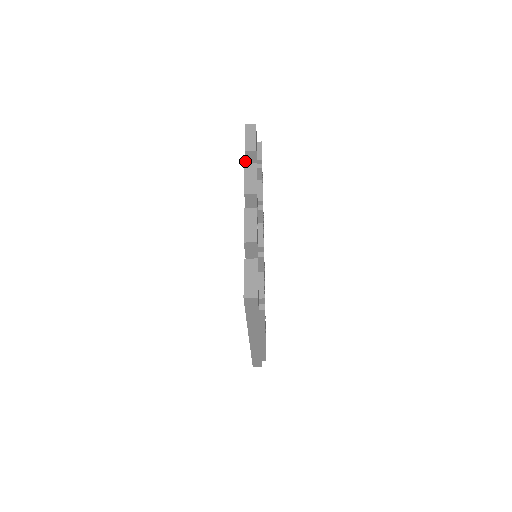
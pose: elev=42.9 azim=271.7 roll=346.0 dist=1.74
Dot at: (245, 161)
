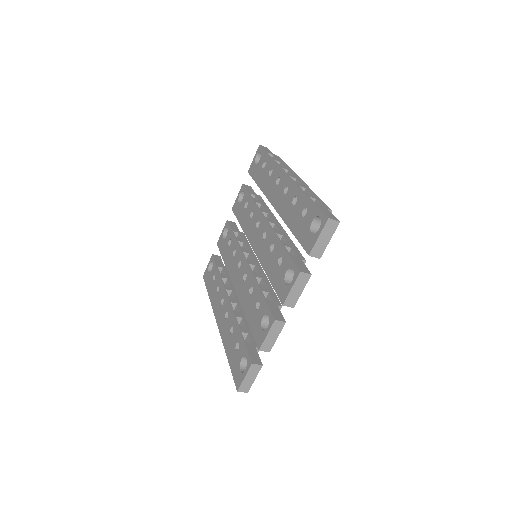
Dot at: occluded
